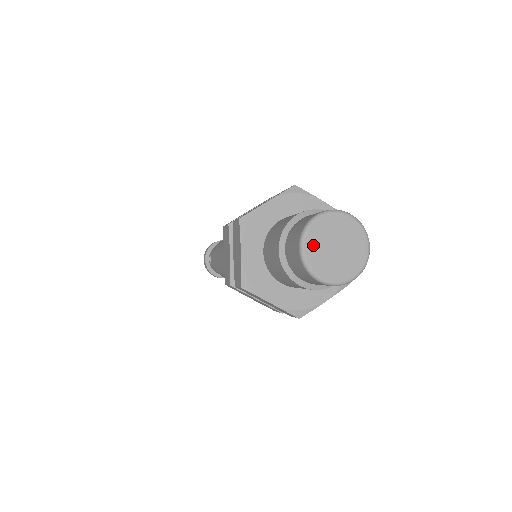
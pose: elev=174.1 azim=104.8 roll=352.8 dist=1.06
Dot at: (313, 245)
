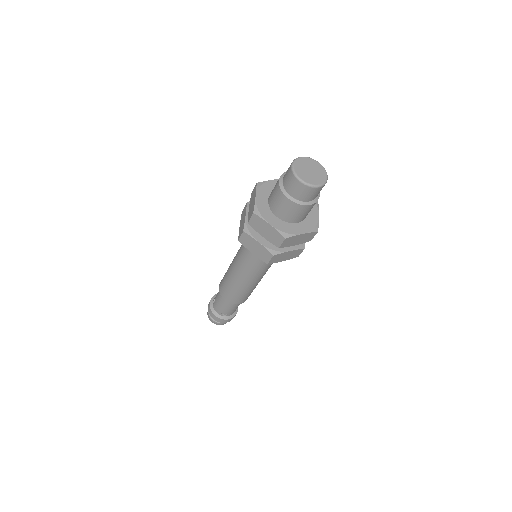
Dot at: (298, 166)
